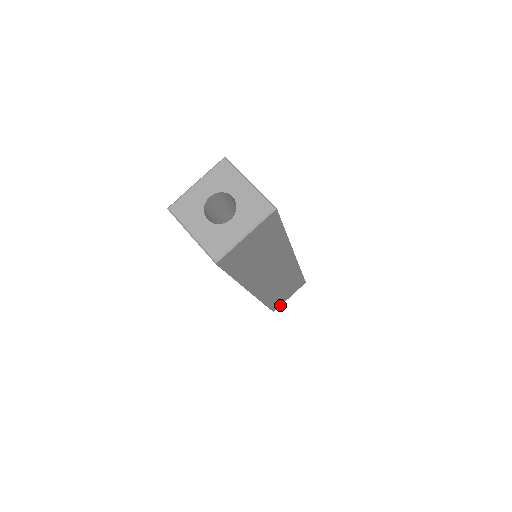
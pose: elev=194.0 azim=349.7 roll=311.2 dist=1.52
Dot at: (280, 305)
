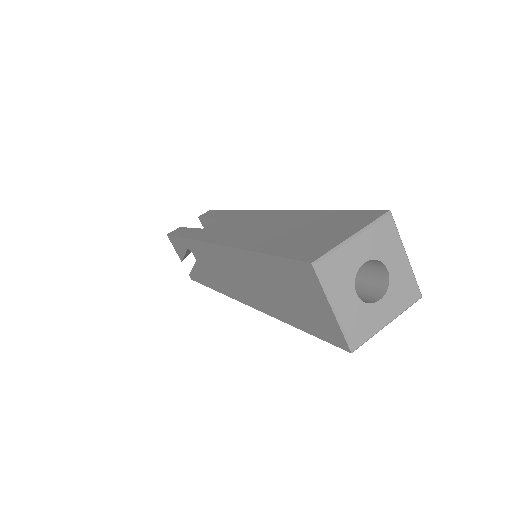
Dot at: occluded
